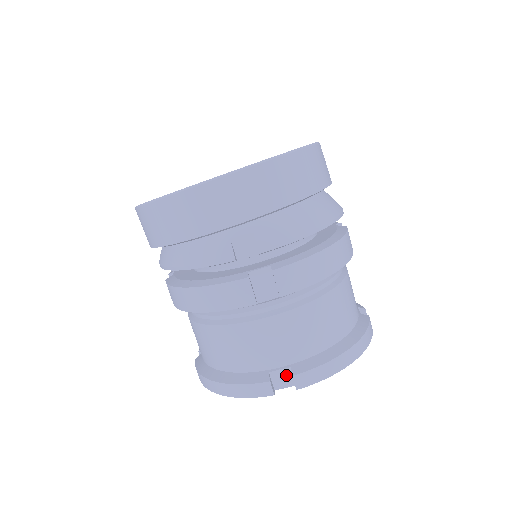
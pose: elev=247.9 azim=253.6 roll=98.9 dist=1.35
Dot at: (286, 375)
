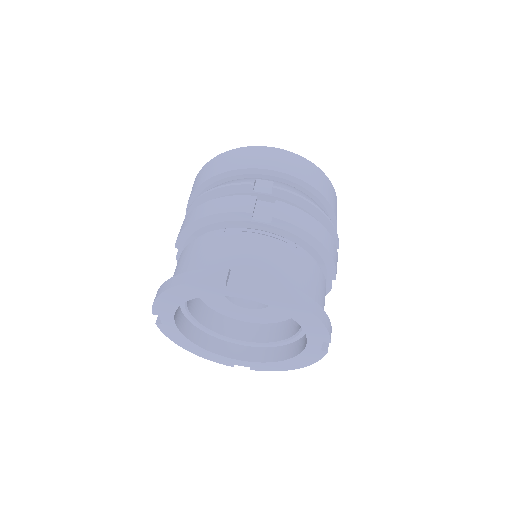
Dot at: (244, 278)
